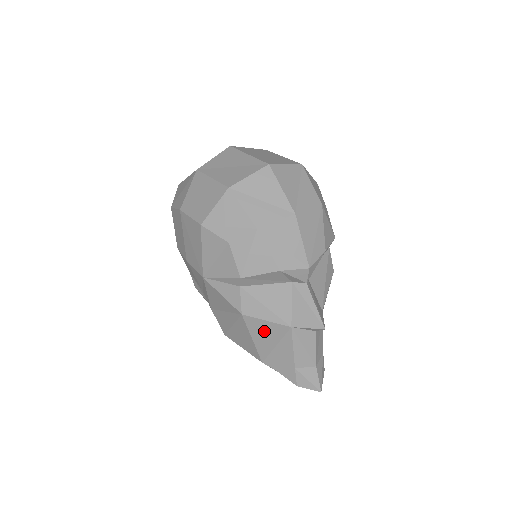
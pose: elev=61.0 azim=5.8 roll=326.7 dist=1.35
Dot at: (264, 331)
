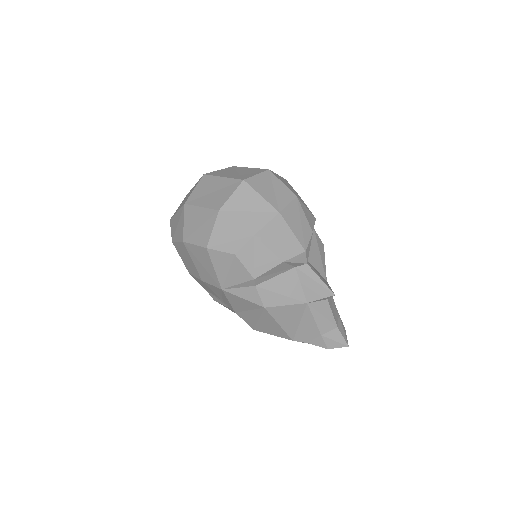
Dot at: (286, 314)
